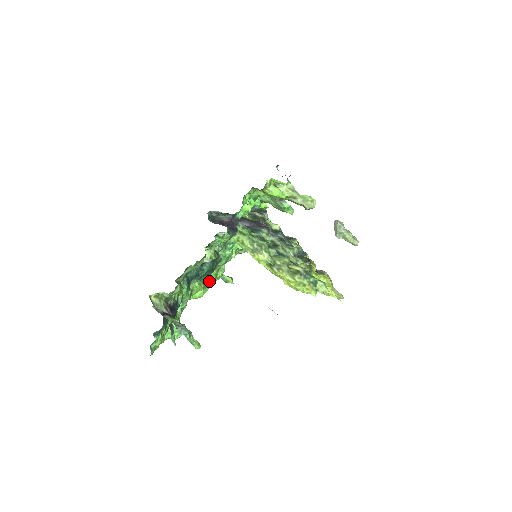
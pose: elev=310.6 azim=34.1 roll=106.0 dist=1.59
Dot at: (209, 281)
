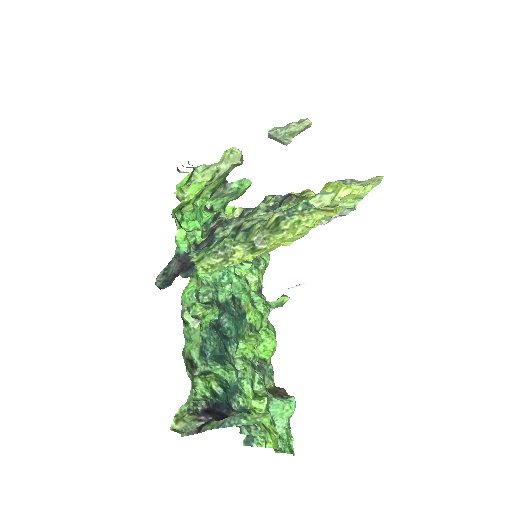
Dot at: (262, 325)
